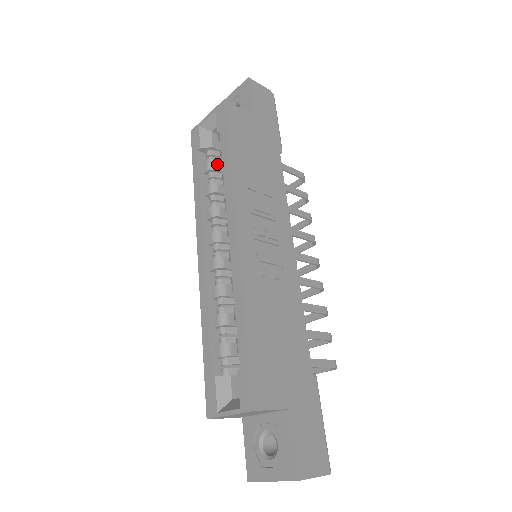
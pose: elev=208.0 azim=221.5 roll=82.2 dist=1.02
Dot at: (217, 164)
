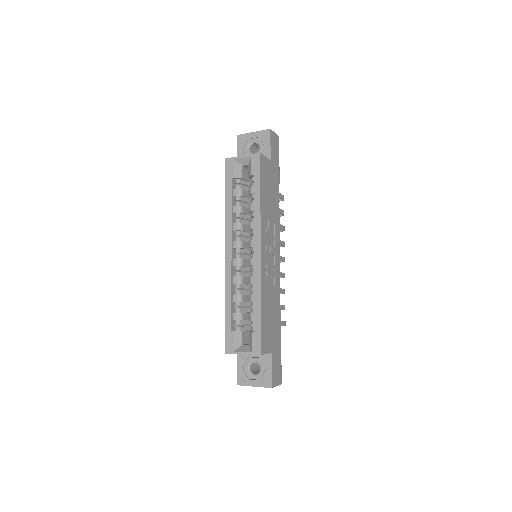
Dot at: (243, 191)
